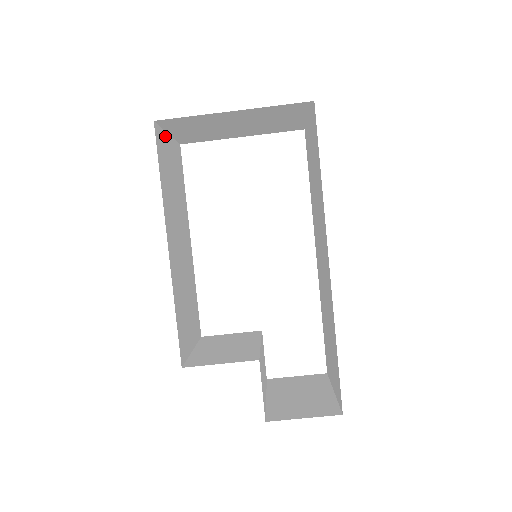
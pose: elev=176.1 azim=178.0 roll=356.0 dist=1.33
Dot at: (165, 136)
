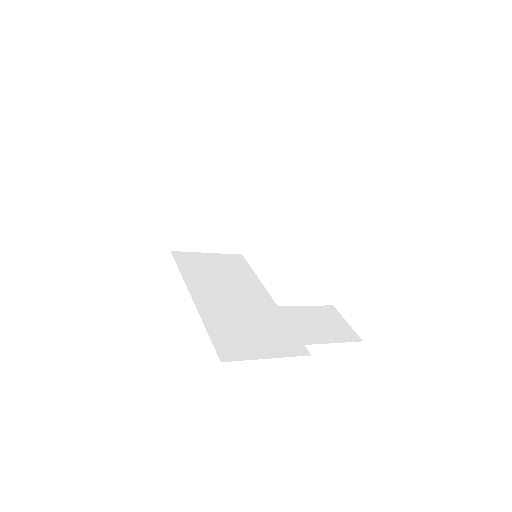
Dot at: (199, 254)
